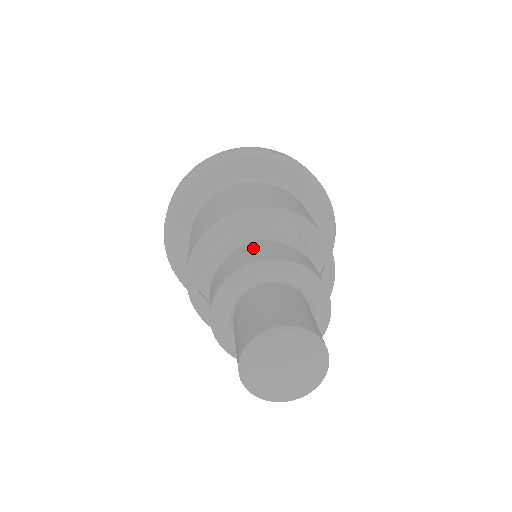
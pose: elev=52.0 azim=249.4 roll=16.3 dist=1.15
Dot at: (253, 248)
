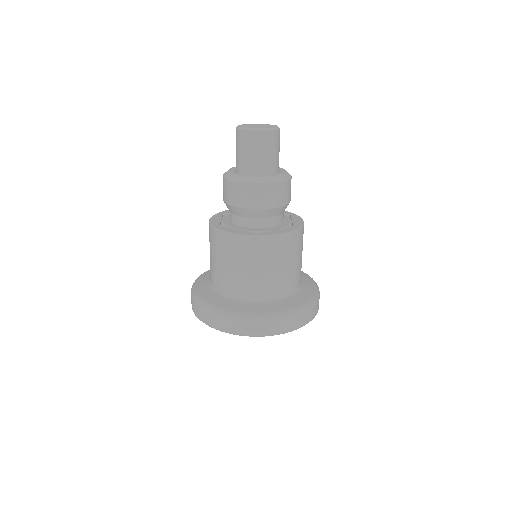
Dot at: occluded
